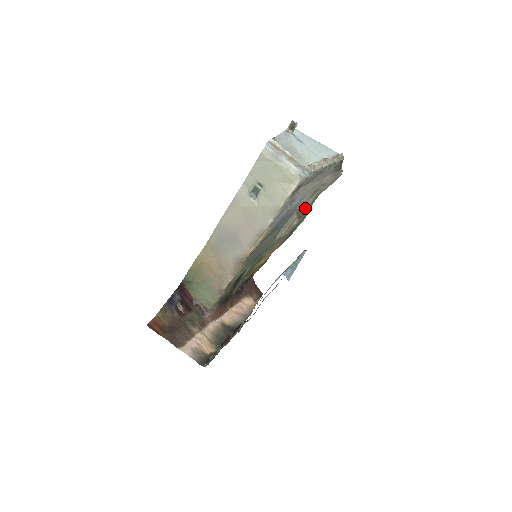
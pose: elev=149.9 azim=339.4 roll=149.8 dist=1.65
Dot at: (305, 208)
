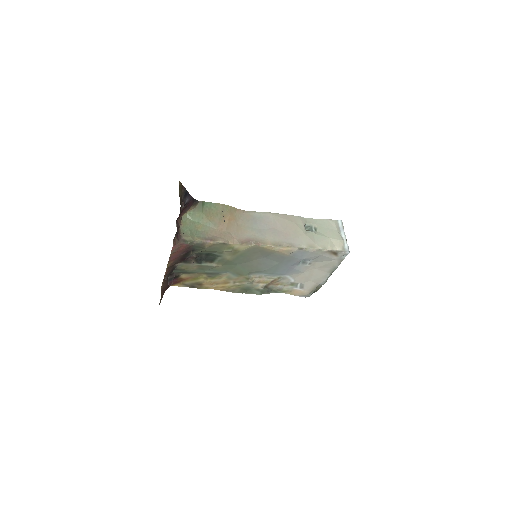
Dot at: (273, 287)
